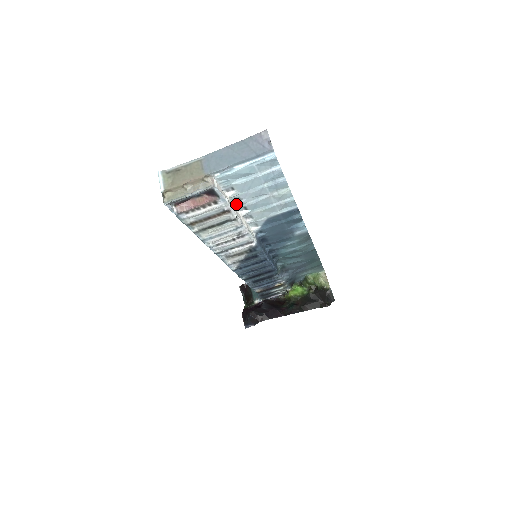
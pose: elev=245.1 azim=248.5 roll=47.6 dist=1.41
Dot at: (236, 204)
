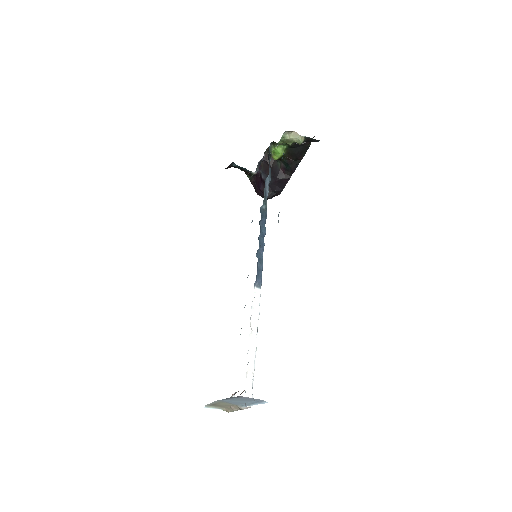
Dot at: (248, 350)
